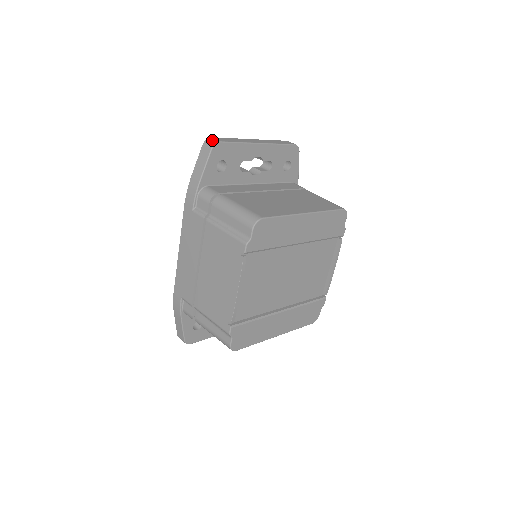
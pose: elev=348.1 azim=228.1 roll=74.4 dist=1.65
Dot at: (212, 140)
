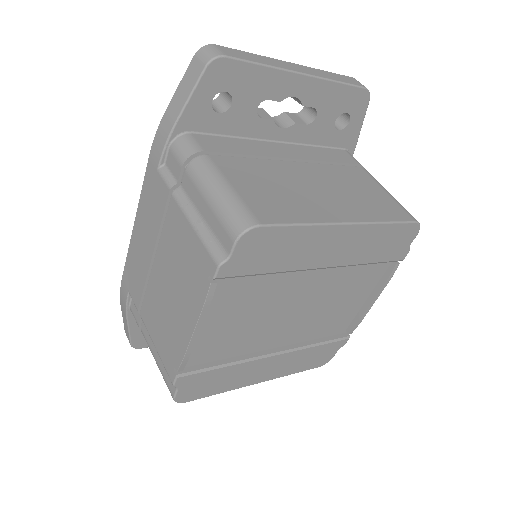
Dot at: (212, 49)
